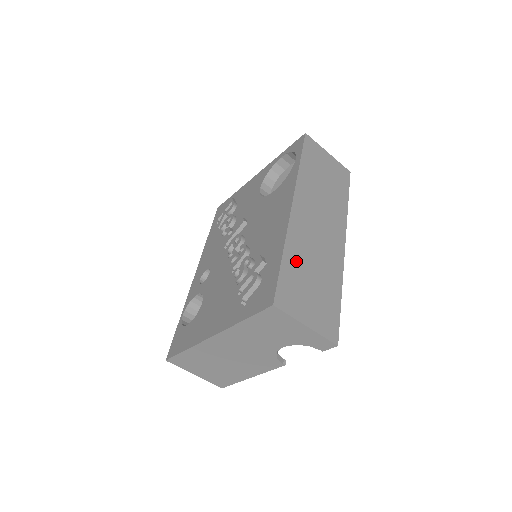
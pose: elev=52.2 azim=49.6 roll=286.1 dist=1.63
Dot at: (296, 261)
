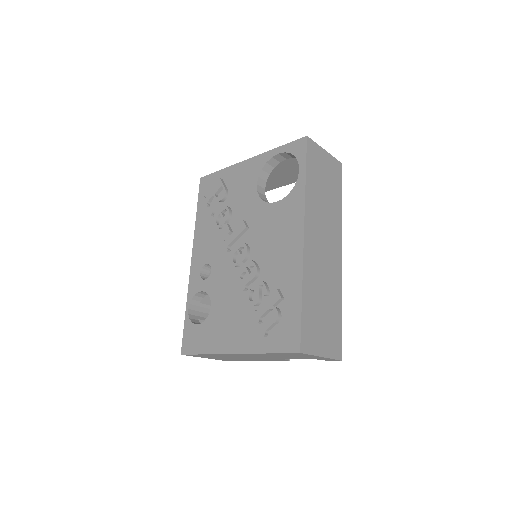
Dot at: (311, 298)
